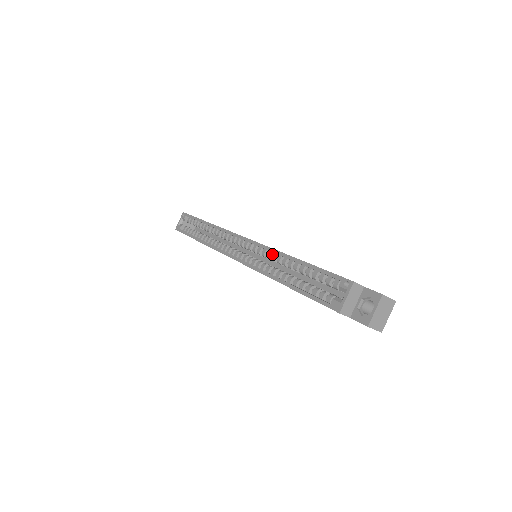
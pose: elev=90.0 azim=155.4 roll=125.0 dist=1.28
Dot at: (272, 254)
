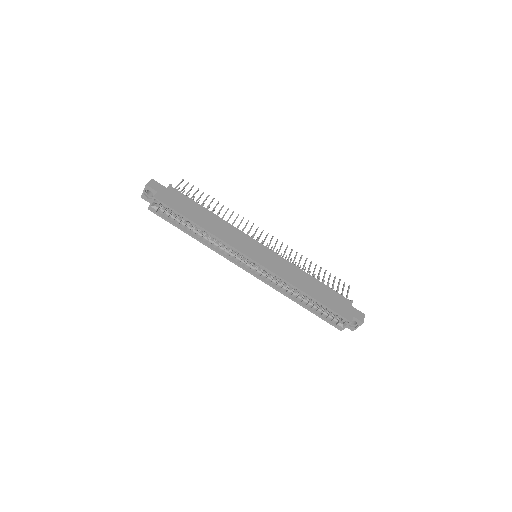
Dot at: (284, 280)
